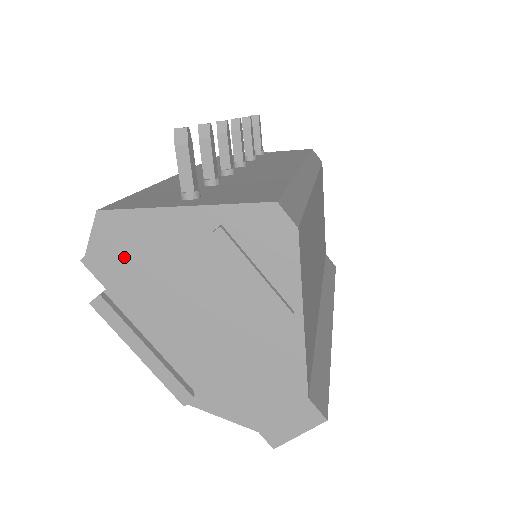
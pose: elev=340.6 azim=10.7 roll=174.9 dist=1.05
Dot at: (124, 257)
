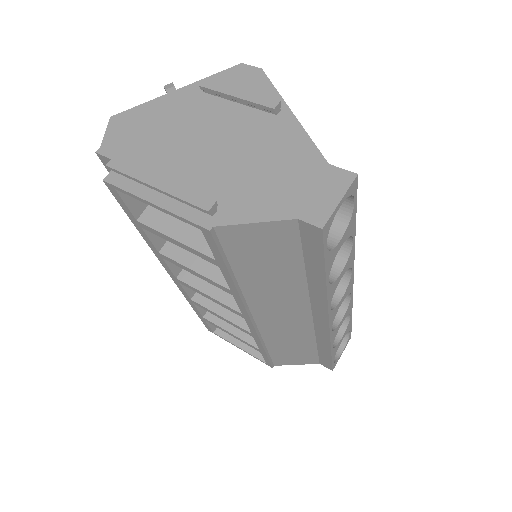
Dot at: (134, 135)
